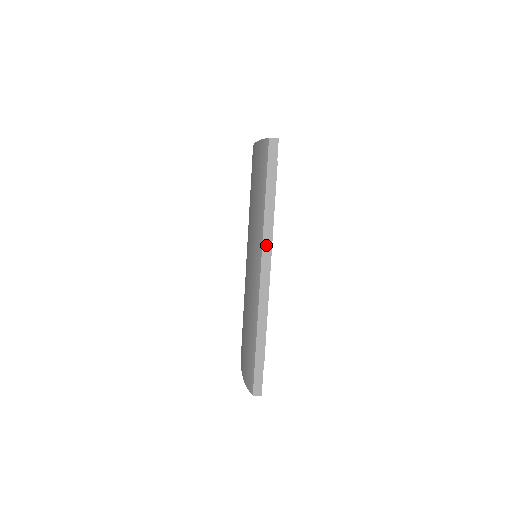
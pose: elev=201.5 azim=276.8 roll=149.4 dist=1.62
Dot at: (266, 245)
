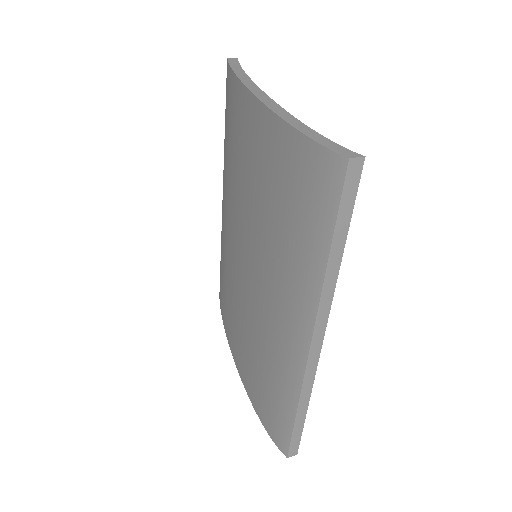
Dot at: (322, 315)
